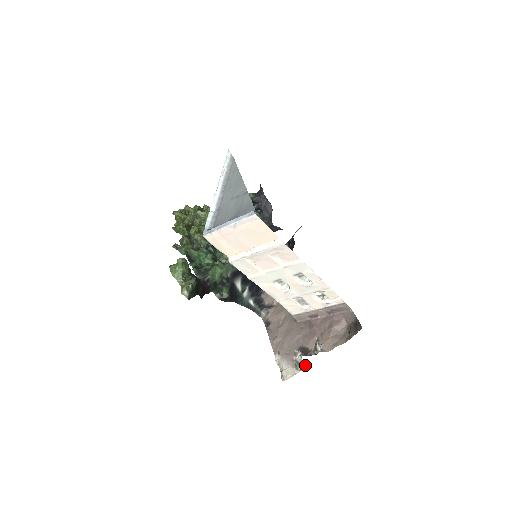
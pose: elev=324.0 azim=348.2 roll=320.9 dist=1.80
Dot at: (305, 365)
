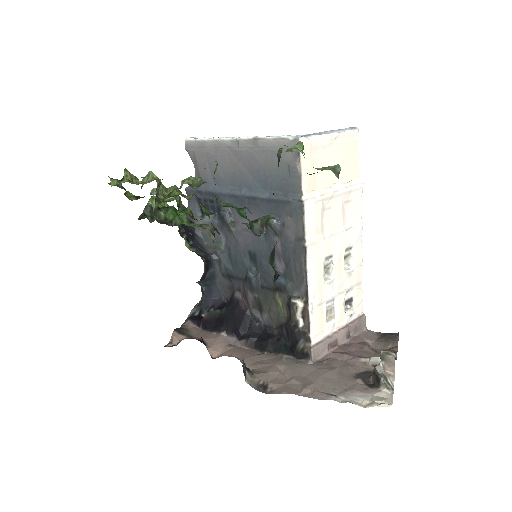
Dot at: (394, 377)
